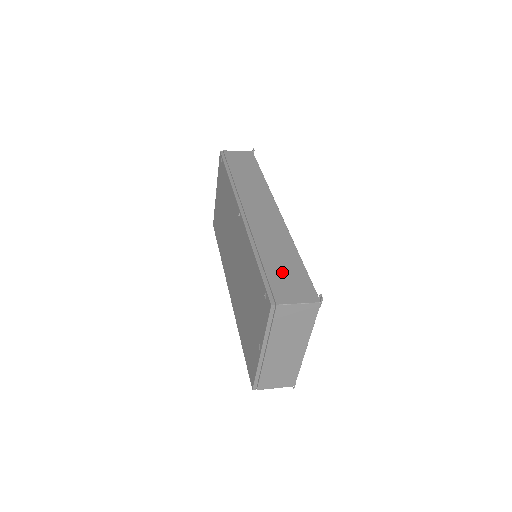
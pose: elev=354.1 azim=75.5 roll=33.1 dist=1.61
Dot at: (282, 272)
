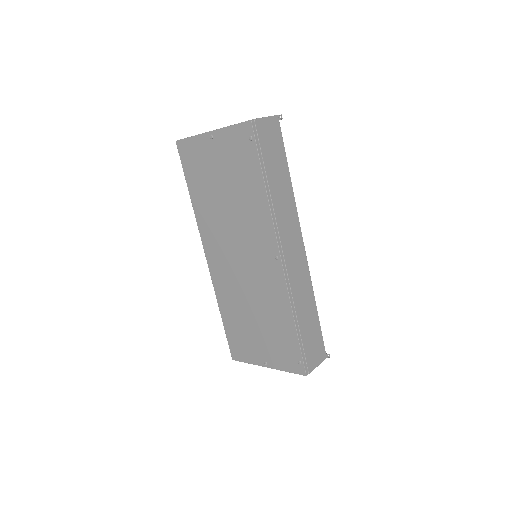
Dot at: (310, 337)
